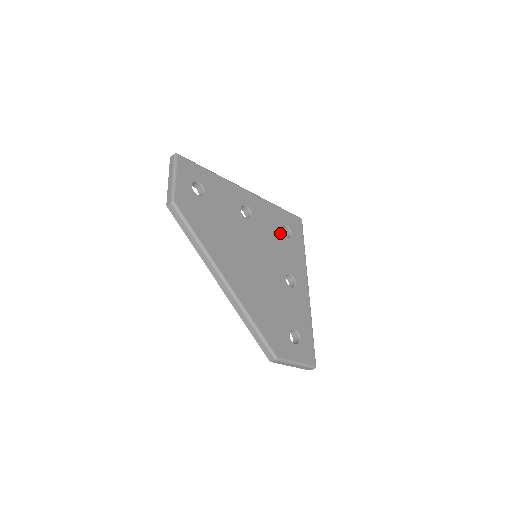
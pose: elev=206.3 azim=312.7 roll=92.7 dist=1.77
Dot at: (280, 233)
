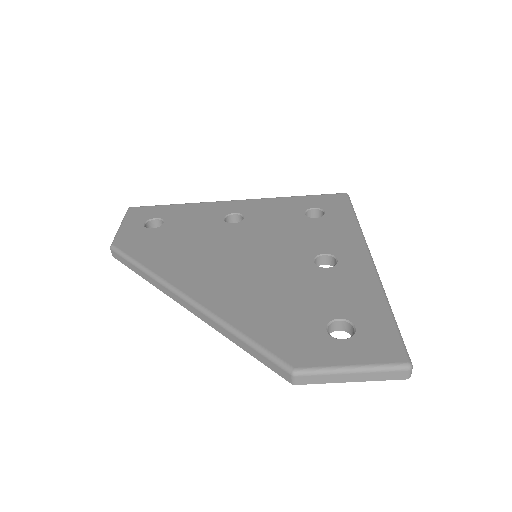
Dot at: (300, 218)
